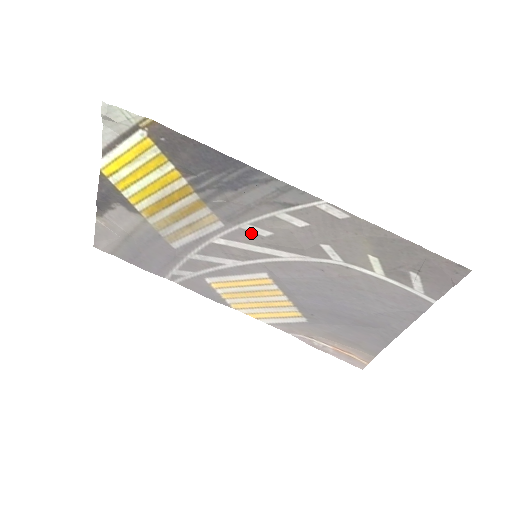
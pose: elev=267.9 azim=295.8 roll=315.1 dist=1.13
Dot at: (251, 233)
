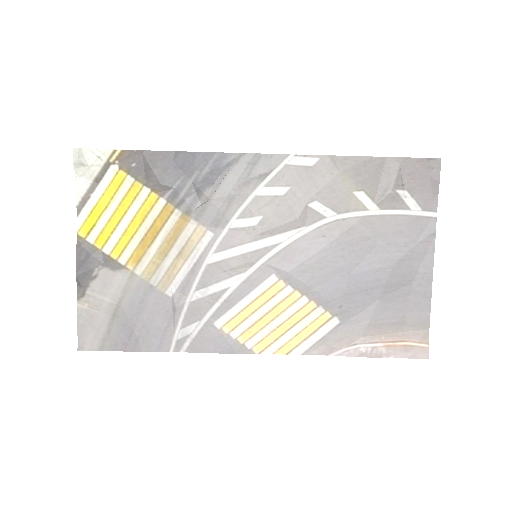
Dot at: (242, 229)
